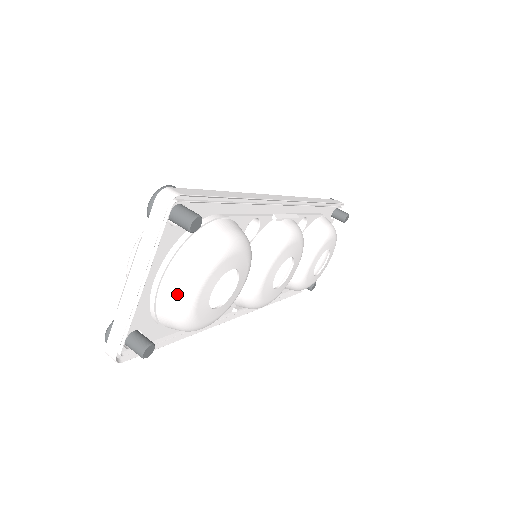
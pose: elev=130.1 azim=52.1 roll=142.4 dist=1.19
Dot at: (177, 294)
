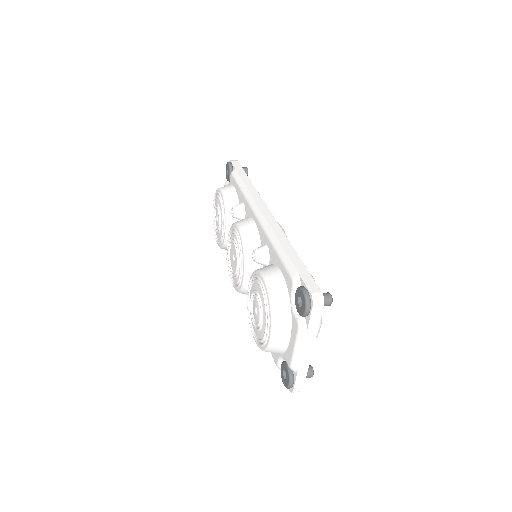
Dot at: occluded
